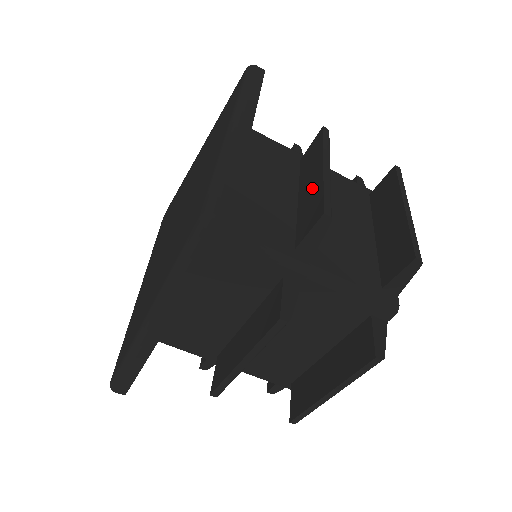
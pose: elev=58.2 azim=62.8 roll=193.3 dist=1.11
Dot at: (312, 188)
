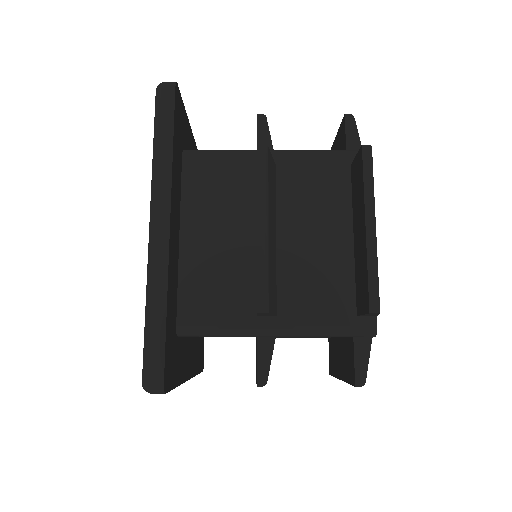
Dot at: occluded
